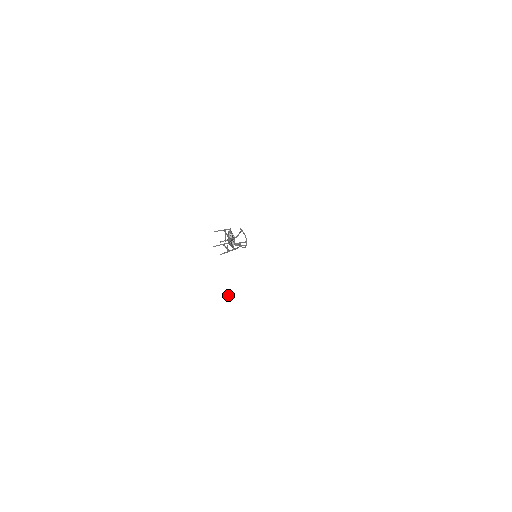
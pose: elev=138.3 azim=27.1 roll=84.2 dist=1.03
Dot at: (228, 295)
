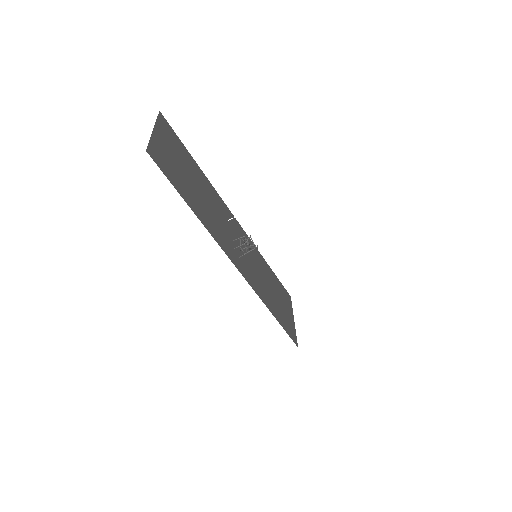
Dot at: (291, 278)
